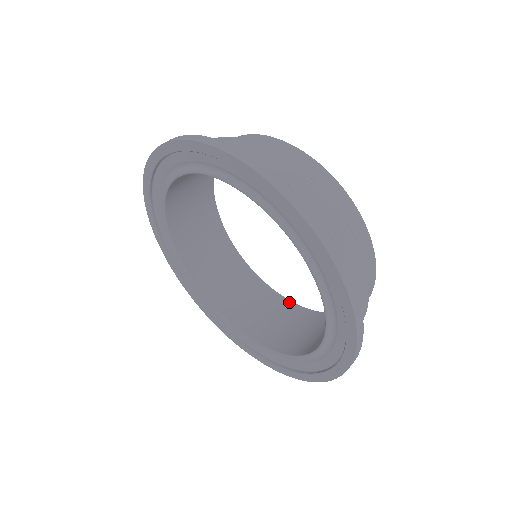
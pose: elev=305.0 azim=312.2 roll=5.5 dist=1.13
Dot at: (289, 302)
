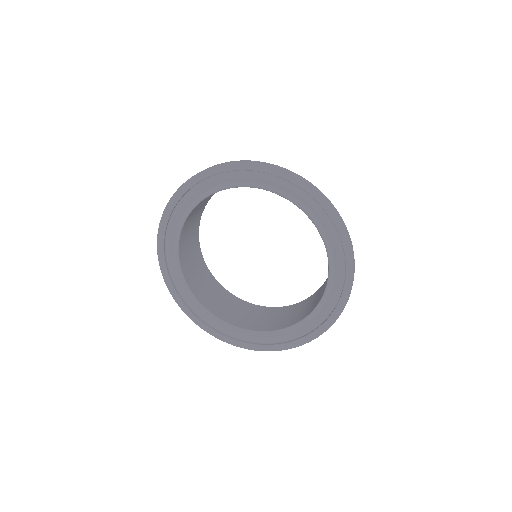
Dot at: (255, 305)
